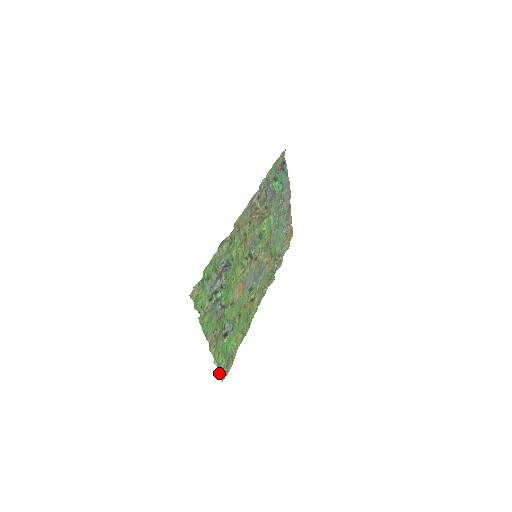
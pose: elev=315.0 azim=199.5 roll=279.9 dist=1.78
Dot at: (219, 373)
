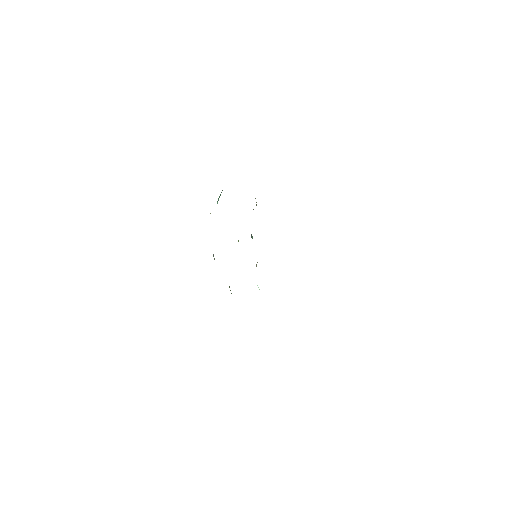
Dot at: occluded
